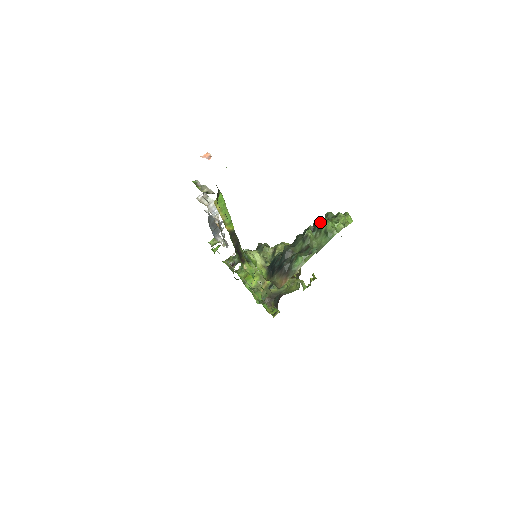
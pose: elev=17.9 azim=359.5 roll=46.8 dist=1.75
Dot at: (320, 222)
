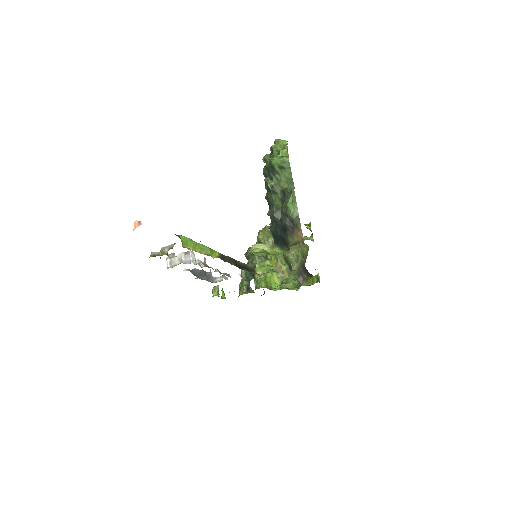
Dot at: (268, 168)
